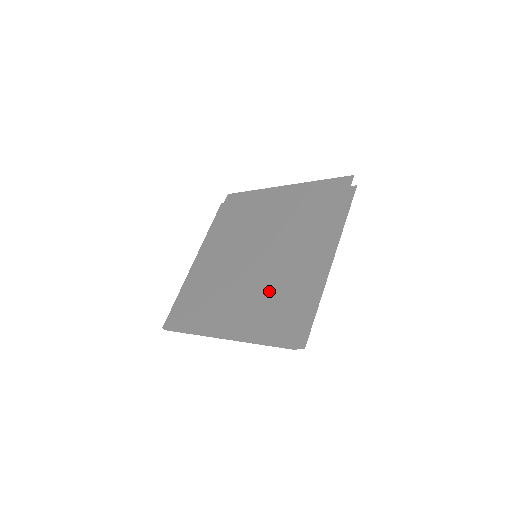
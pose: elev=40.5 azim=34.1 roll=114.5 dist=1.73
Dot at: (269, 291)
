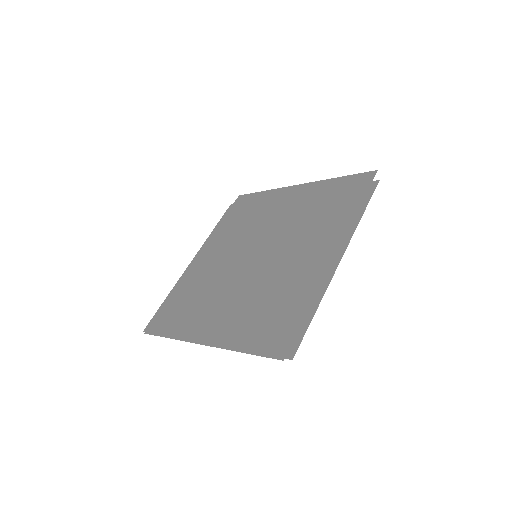
Dot at: (263, 293)
